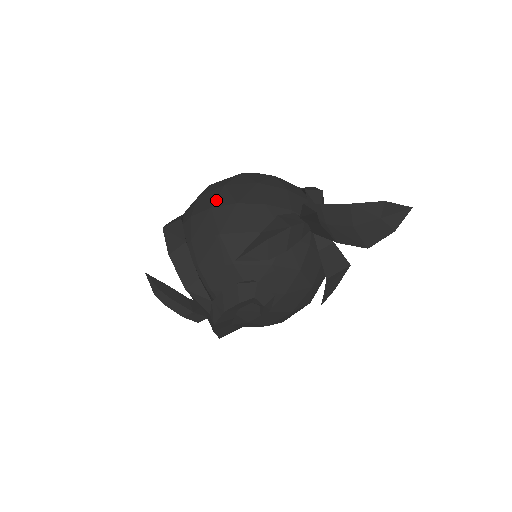
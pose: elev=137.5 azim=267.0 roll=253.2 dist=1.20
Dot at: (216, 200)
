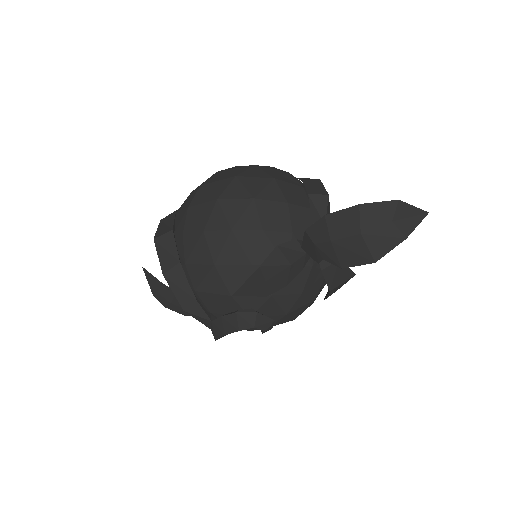
Dot at: (208, 221)
